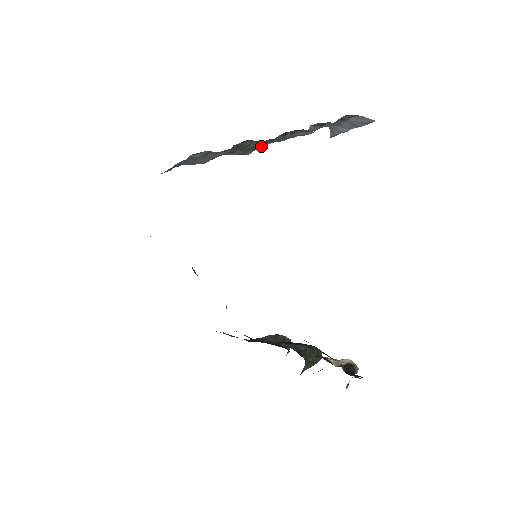
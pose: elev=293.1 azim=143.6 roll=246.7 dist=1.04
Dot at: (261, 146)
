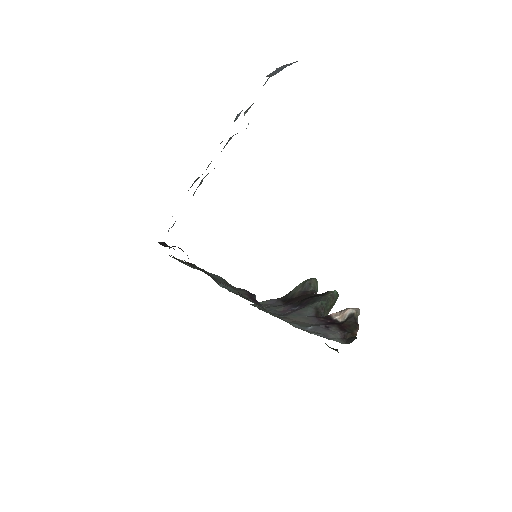
Dot at: occluded
